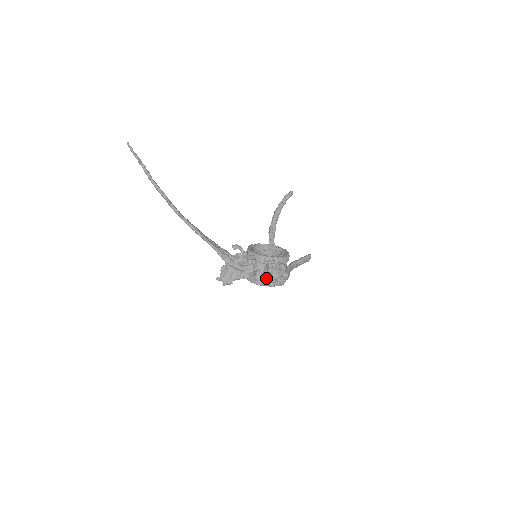
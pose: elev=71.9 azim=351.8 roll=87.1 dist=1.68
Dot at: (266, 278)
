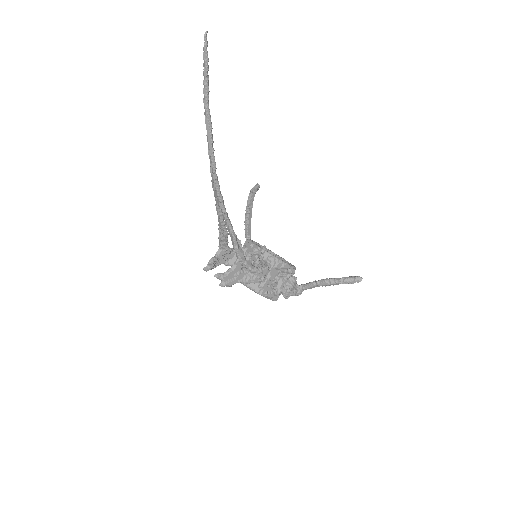
Dot at: (272, 288)
